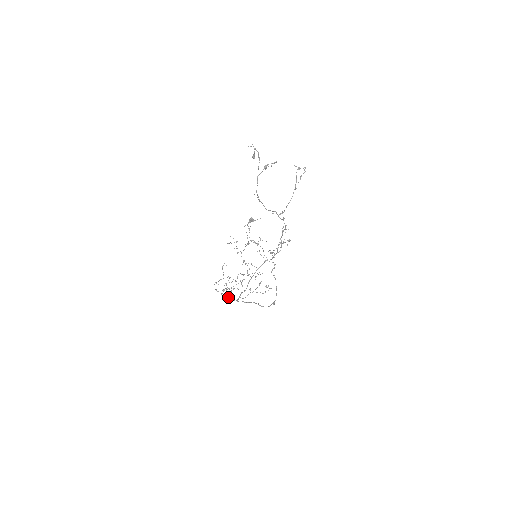
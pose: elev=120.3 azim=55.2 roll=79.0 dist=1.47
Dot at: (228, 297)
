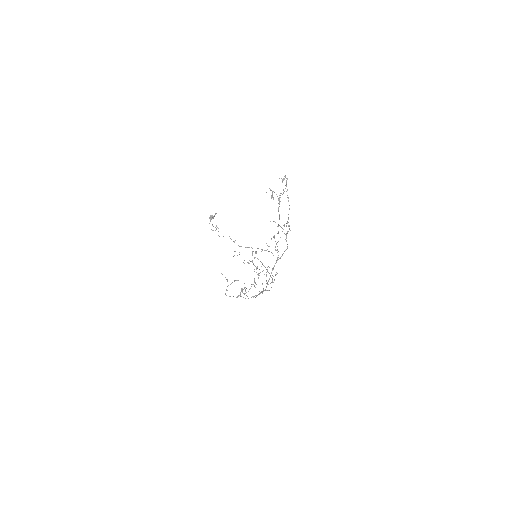
Dot at: (243, 297)
